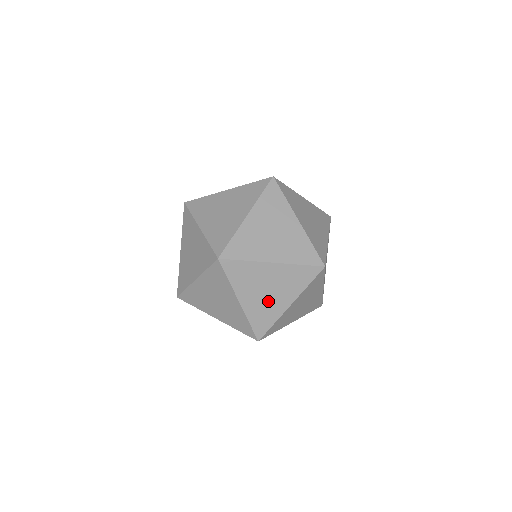
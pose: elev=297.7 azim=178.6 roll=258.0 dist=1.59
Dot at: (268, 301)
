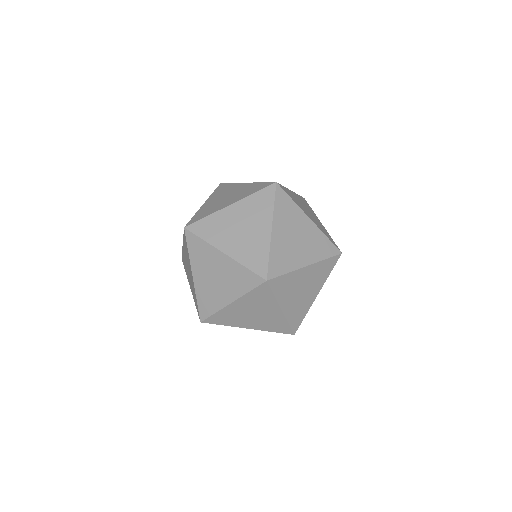
Dot at: (214, 288)
